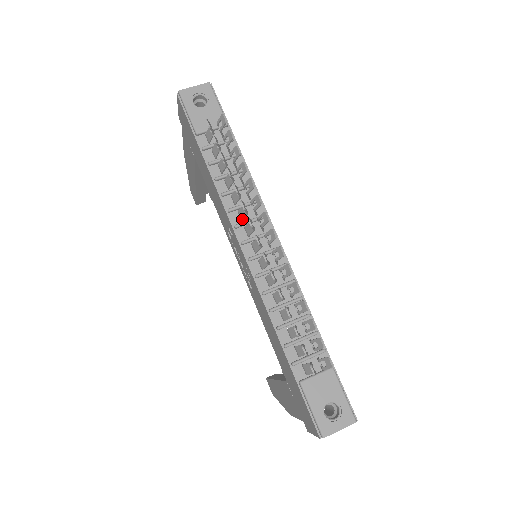
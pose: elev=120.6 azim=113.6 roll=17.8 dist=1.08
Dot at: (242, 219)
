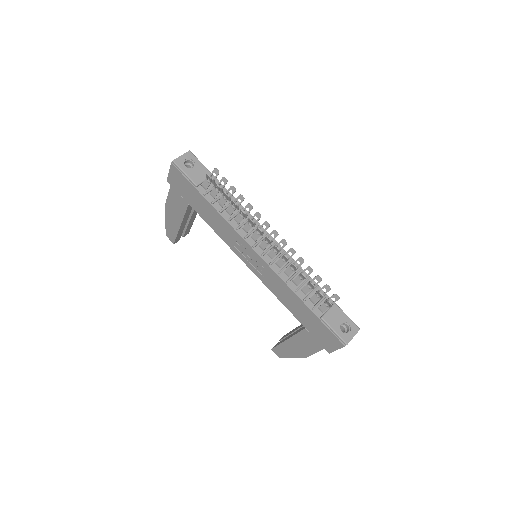
Dot at: (248, 232)
